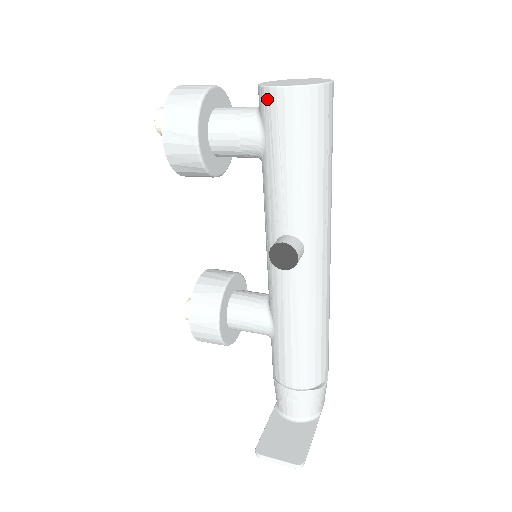
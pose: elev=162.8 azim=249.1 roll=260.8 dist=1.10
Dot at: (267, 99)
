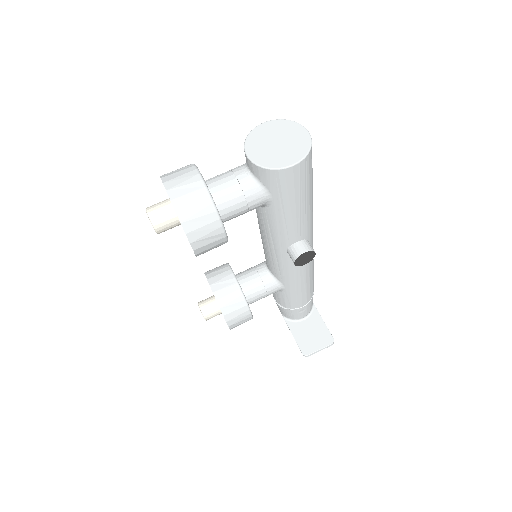
Dot at: (275, 177)
